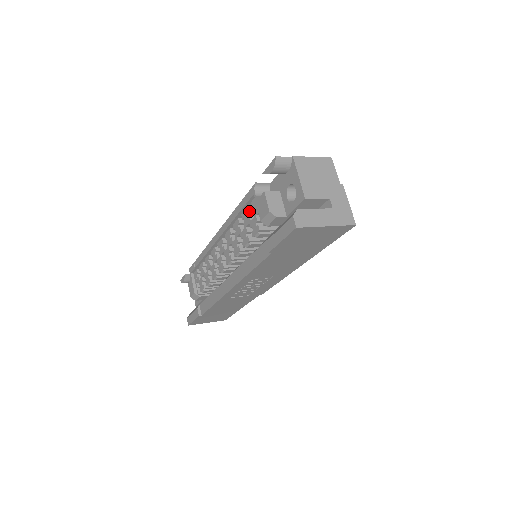
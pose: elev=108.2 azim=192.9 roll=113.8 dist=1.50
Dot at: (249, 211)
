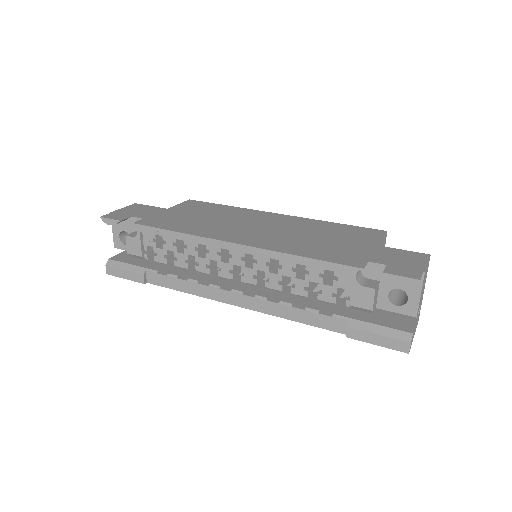
Dot at: (324, 272)
